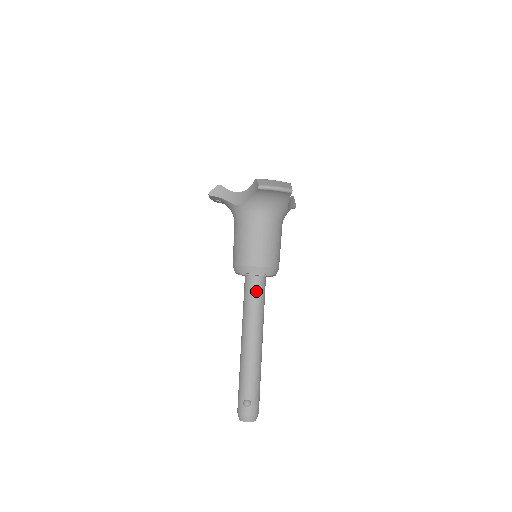
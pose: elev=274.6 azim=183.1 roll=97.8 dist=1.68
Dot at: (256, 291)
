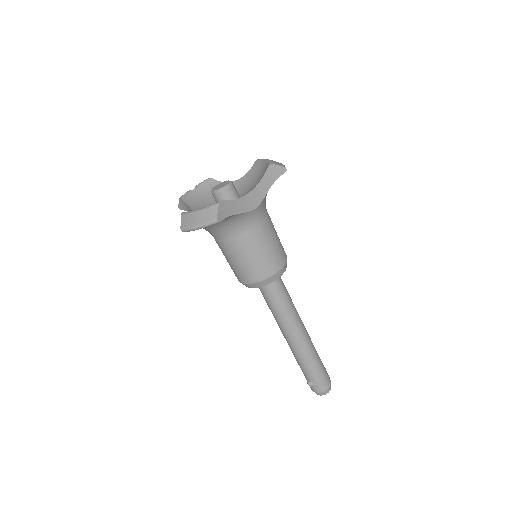
Dot at: (267, 296)
